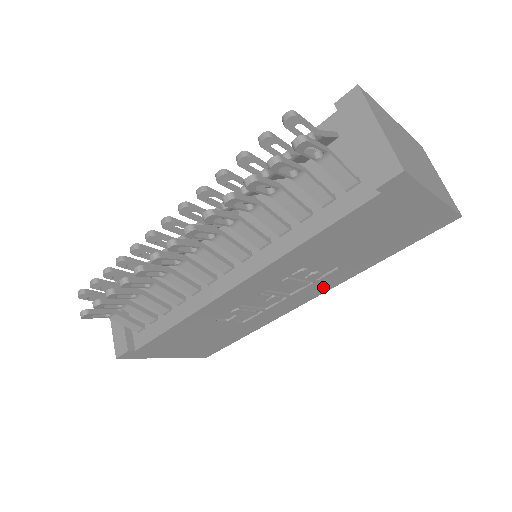
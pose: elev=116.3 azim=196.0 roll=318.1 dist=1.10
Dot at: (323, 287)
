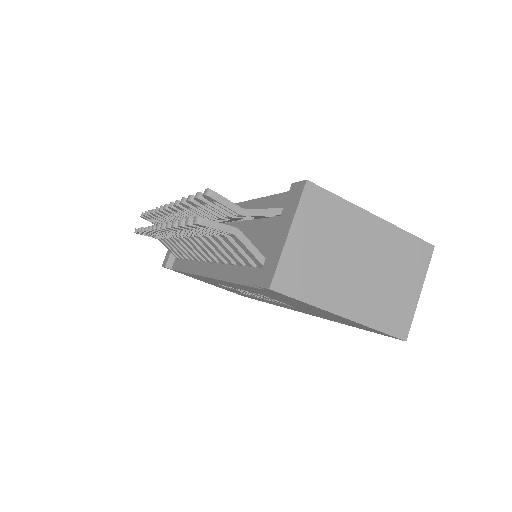
Dot at: (301, 311)
